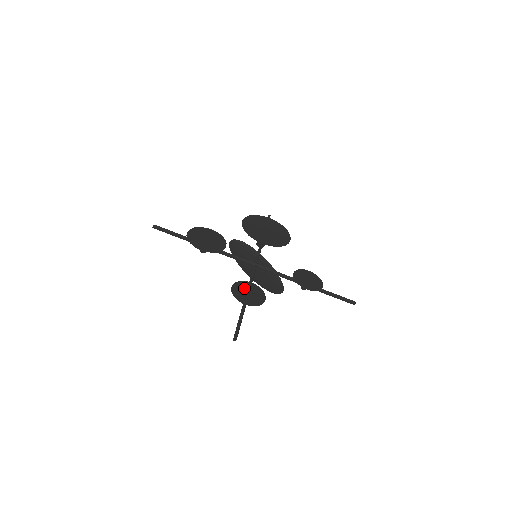
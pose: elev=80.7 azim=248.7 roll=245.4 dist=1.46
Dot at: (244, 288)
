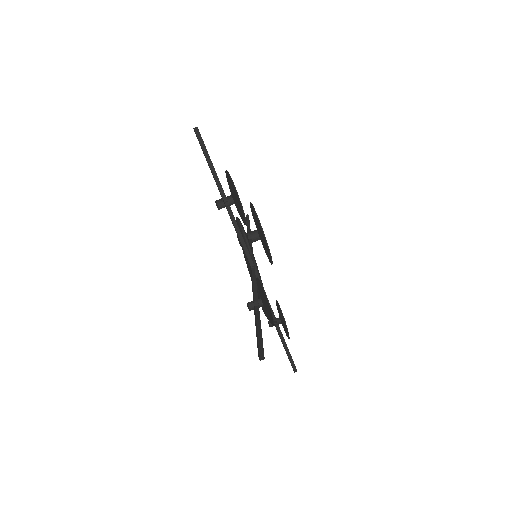
Dot at: (262, 291)
